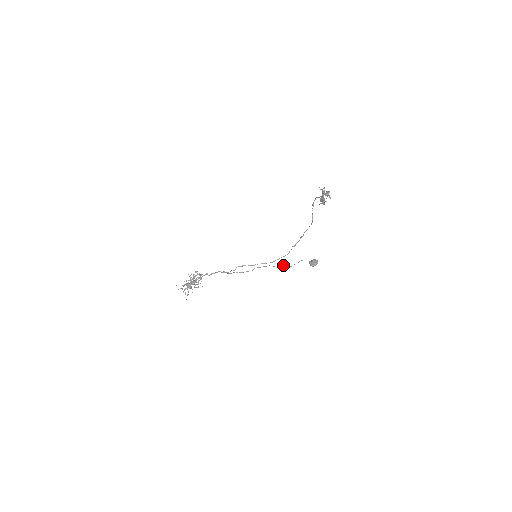
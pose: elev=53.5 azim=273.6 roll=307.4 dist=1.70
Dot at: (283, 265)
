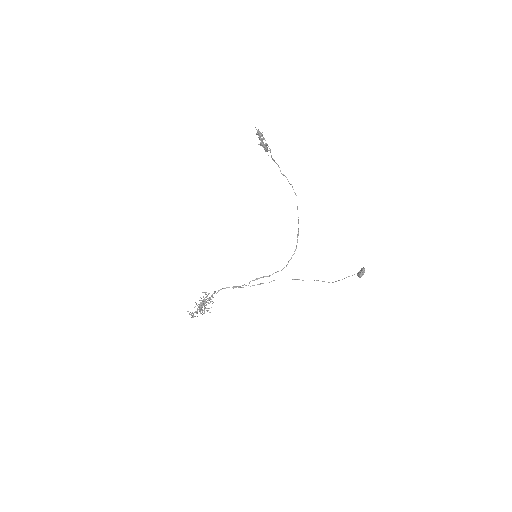
Dot at: occluded
